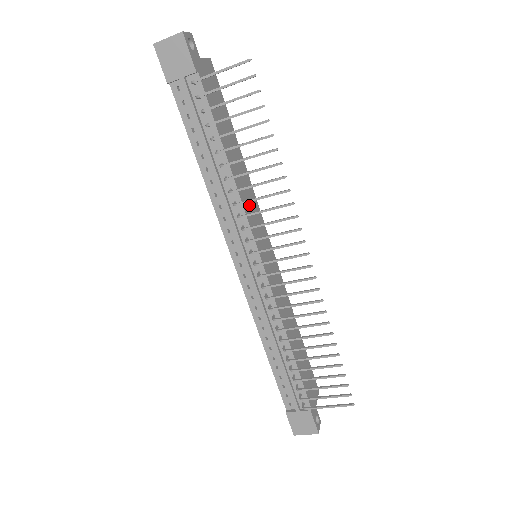
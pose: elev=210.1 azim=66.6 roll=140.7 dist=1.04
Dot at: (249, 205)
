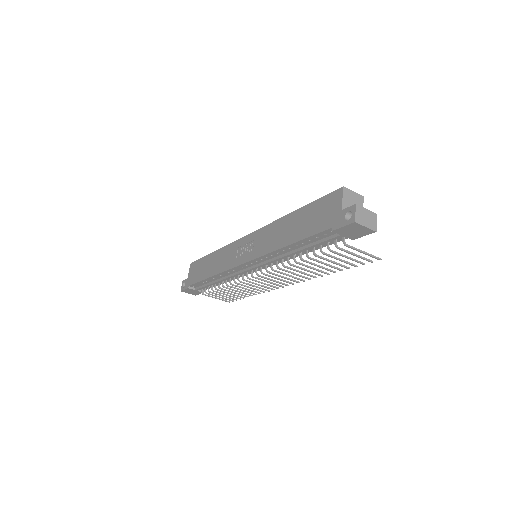
Dot at: occluded
